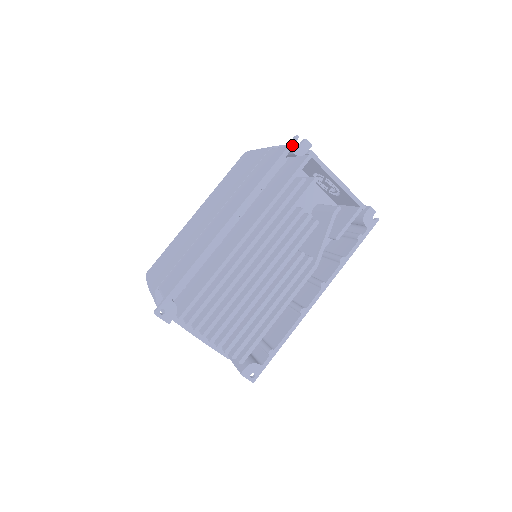
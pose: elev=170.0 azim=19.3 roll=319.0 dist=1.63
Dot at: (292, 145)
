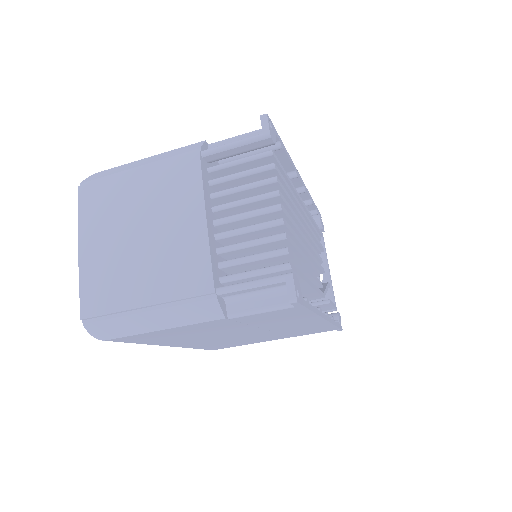
Dot at: (320, 214)
